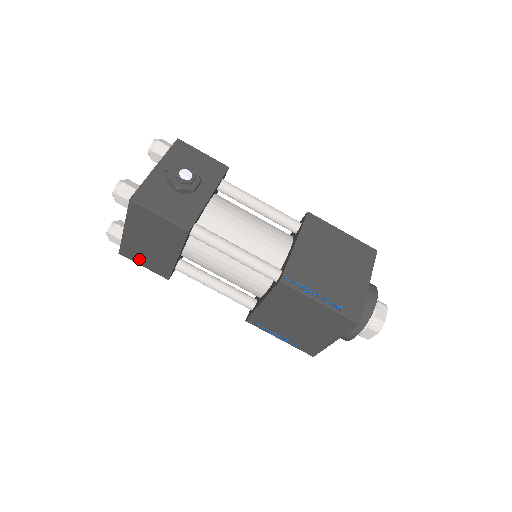
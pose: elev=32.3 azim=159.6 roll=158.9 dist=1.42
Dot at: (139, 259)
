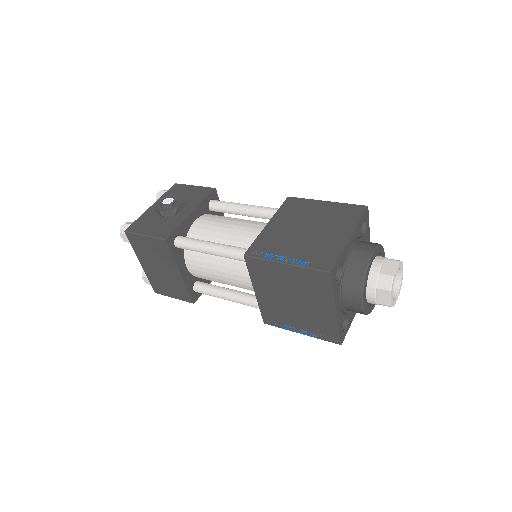
Dot at: (167, 291)
